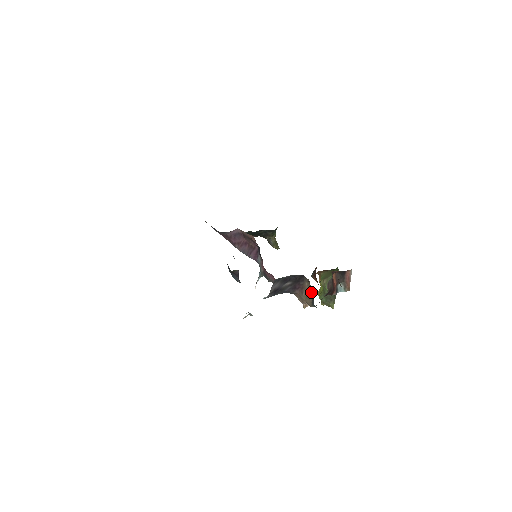
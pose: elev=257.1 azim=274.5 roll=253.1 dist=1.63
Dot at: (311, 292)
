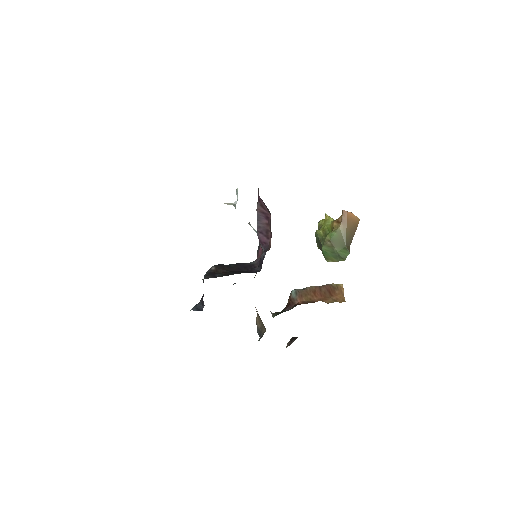
Dot at: (262, 328)
